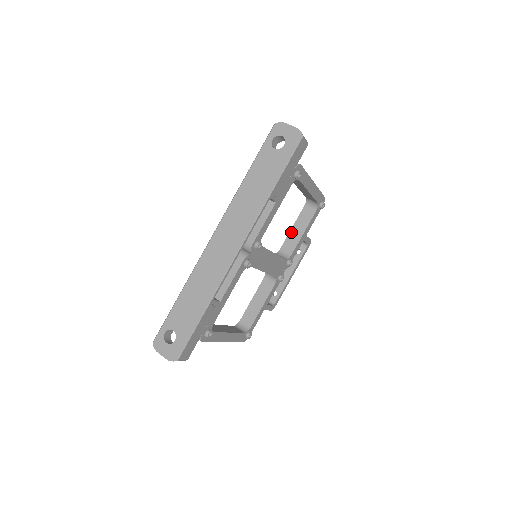
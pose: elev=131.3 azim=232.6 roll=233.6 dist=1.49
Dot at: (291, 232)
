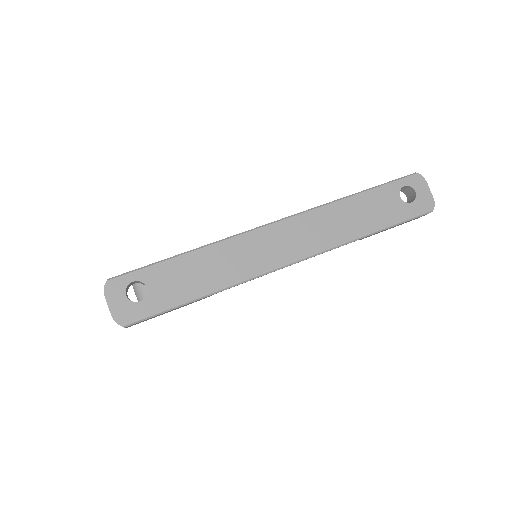
Dot at: occluded
